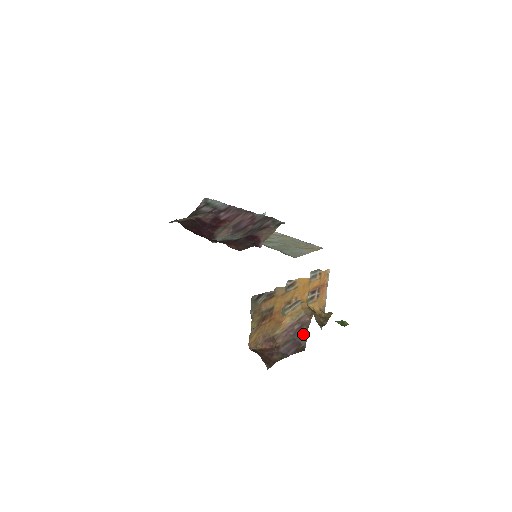
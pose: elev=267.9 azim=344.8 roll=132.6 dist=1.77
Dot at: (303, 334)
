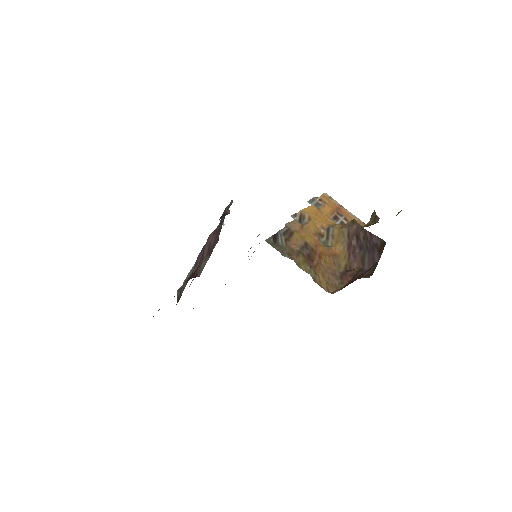
Dot at: (367, 237)
